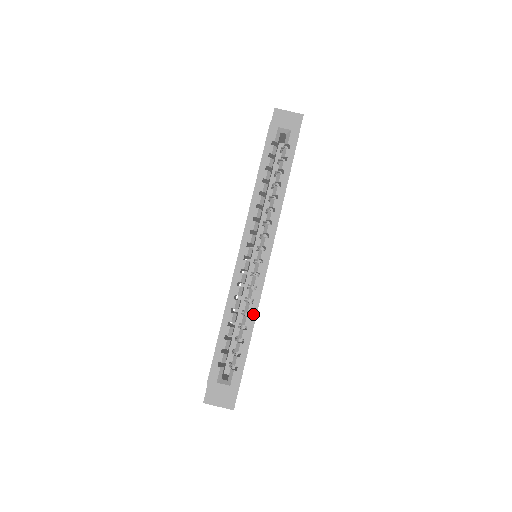
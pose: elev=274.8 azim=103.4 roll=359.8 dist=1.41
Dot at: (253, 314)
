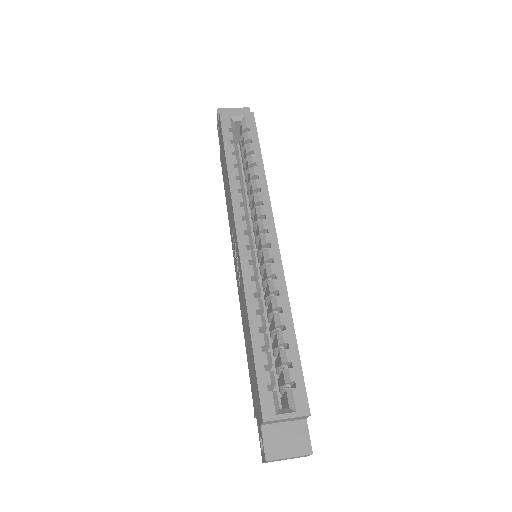
Dot at: (286, 307)
